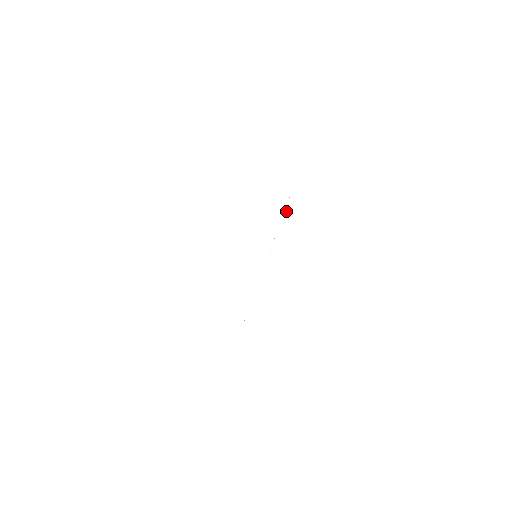
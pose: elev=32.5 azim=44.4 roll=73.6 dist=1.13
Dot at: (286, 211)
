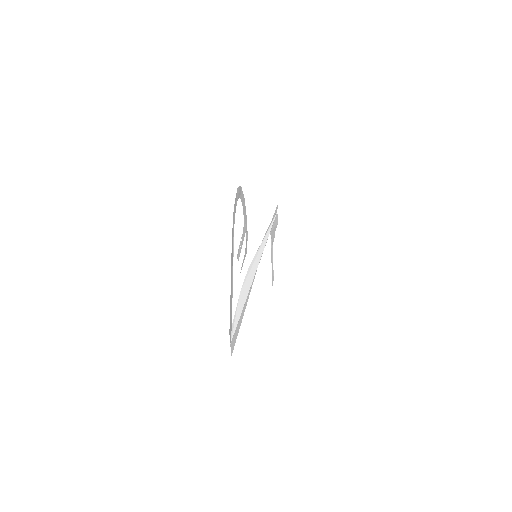
Dot at: occluded
